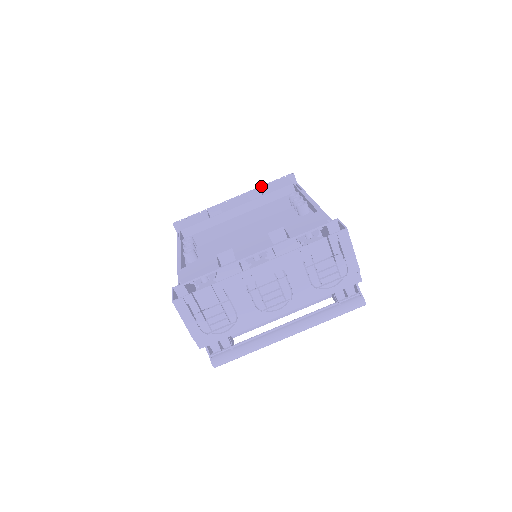
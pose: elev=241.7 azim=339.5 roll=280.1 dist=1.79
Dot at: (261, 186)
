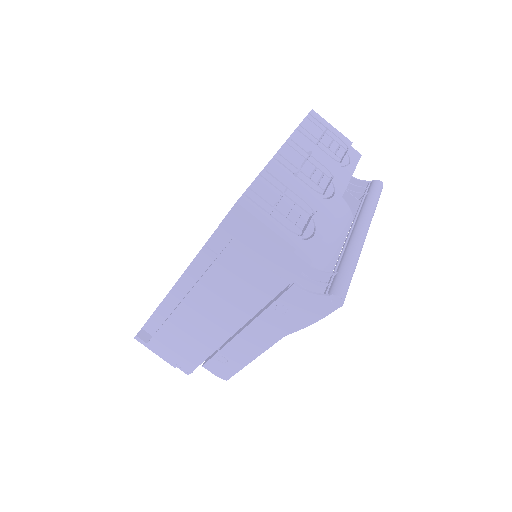
Dot at: occluded
